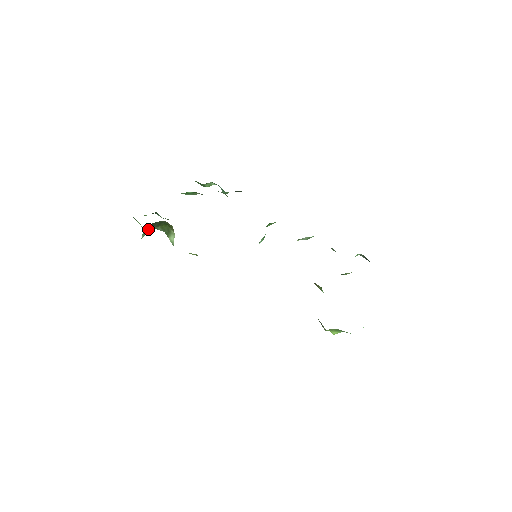
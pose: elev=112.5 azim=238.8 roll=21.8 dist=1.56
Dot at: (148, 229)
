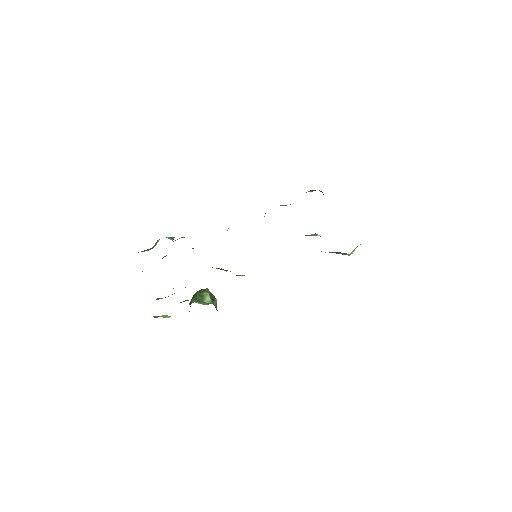
Dot at: occluded
